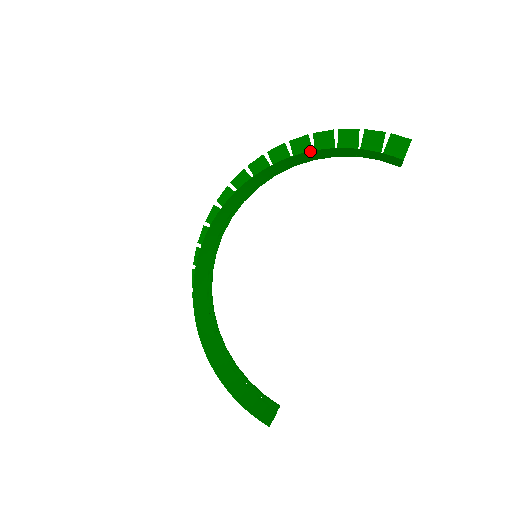
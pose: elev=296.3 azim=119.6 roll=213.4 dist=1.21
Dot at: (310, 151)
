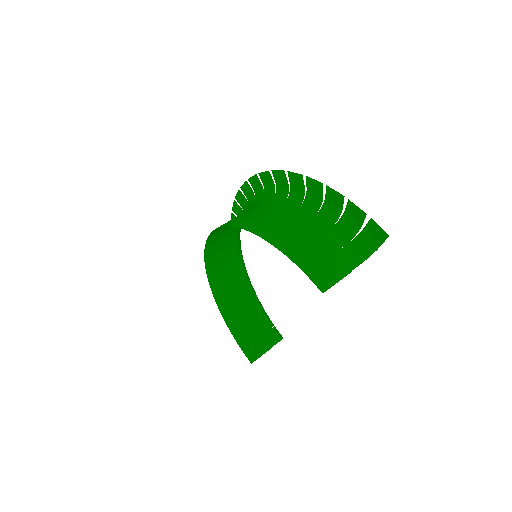
Dot at: (260, 236)
